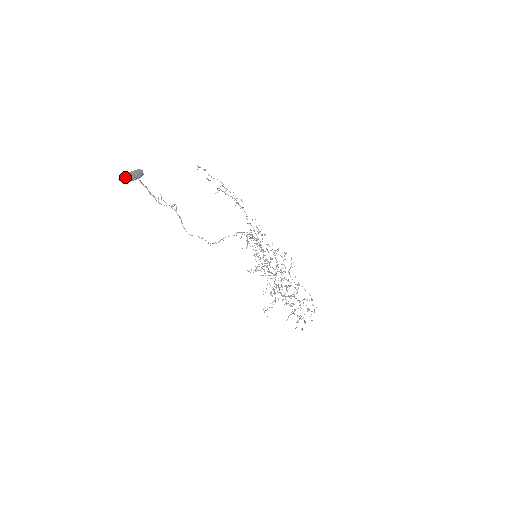
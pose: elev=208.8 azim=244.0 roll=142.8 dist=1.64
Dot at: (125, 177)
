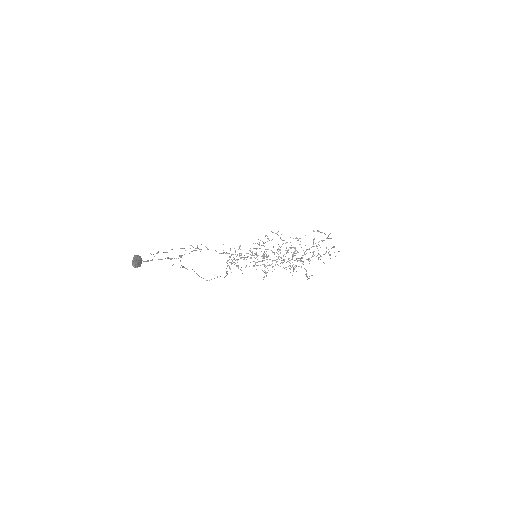
Dot at: (135, 263)
